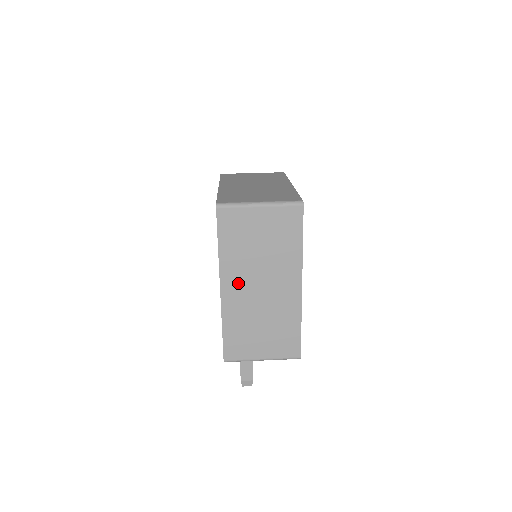
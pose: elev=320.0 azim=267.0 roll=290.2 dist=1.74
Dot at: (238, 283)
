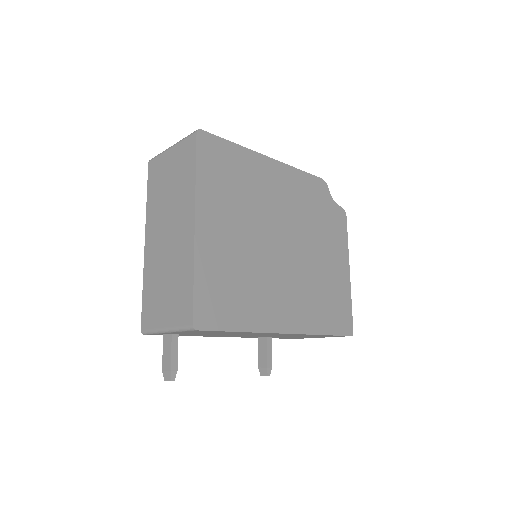
Dot at: (155, 233)
